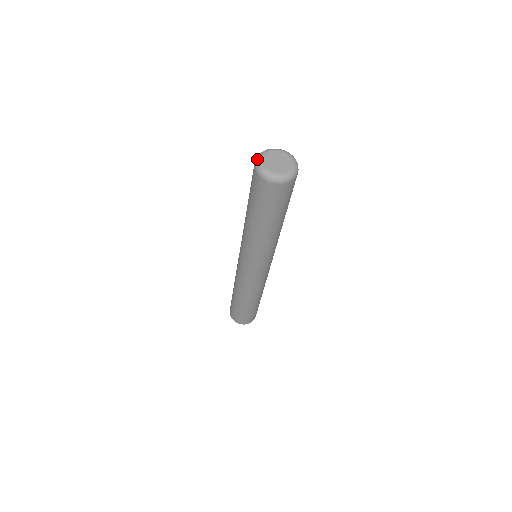
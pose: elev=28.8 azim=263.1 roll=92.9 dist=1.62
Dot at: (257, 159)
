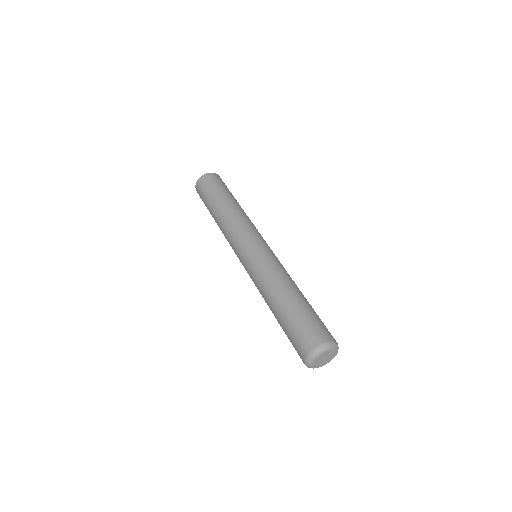
Dot at: (309, 361)
